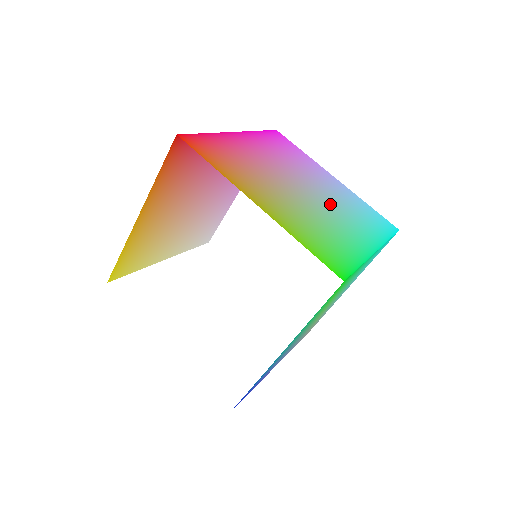
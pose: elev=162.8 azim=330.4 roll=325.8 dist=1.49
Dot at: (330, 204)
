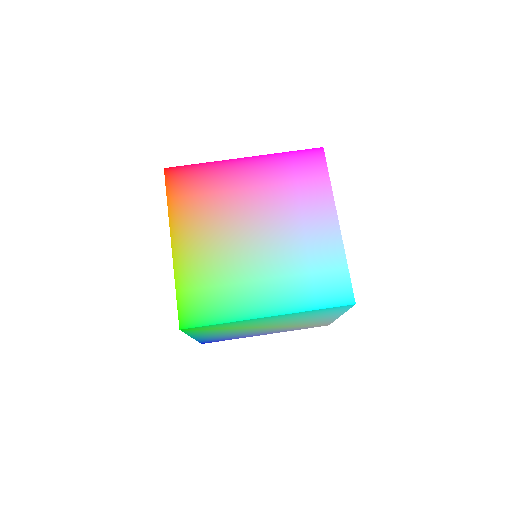
Dot at: (273, 255)
